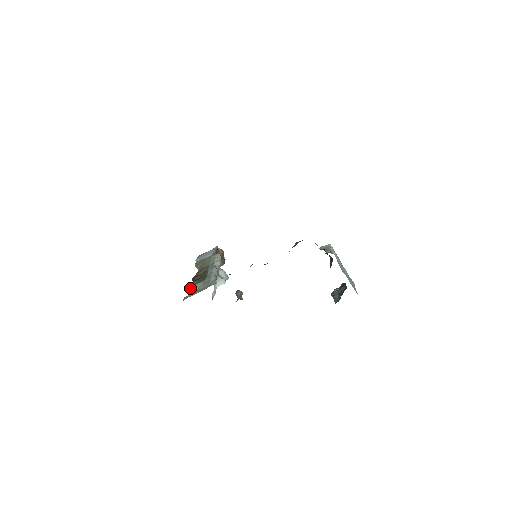
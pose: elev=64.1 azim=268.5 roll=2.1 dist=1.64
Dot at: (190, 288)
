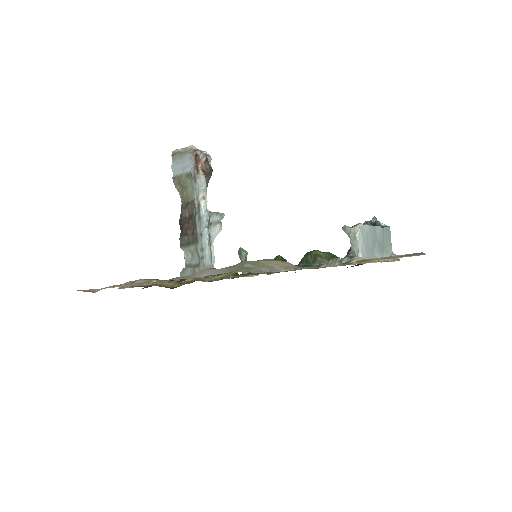
Dot at: occluded
